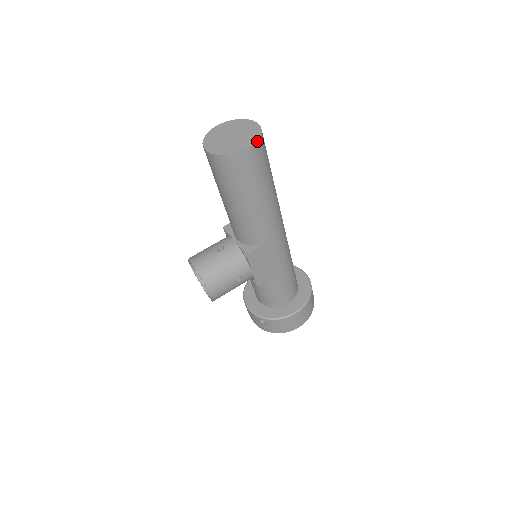
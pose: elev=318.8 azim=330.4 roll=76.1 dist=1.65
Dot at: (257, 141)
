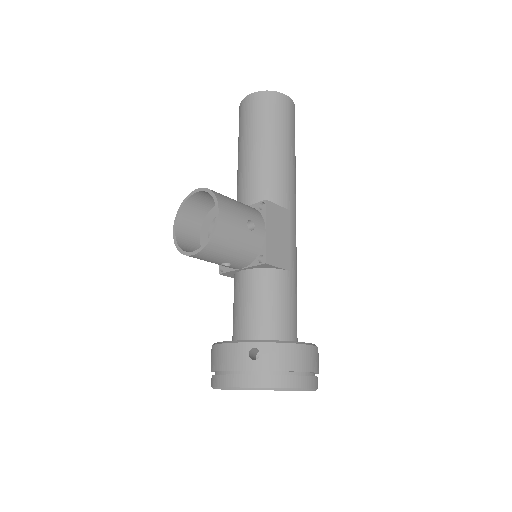
Dot at: (294, 105)
